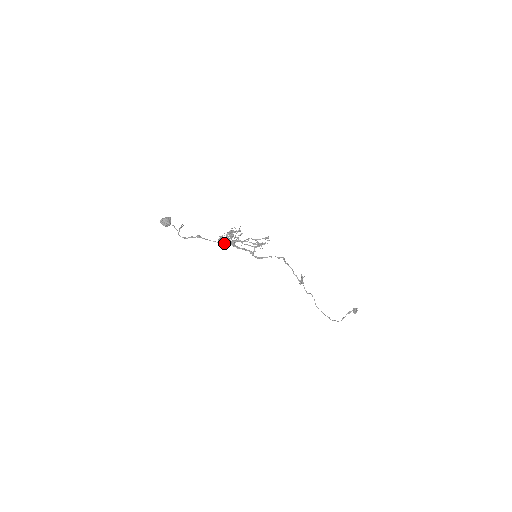
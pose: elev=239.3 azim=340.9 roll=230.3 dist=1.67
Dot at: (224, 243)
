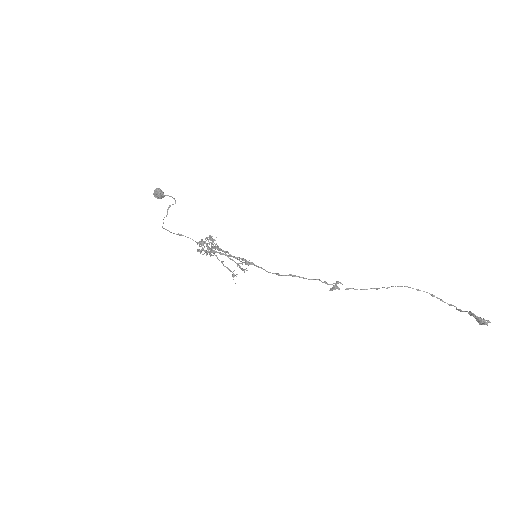
Dot at: (206, 246)
